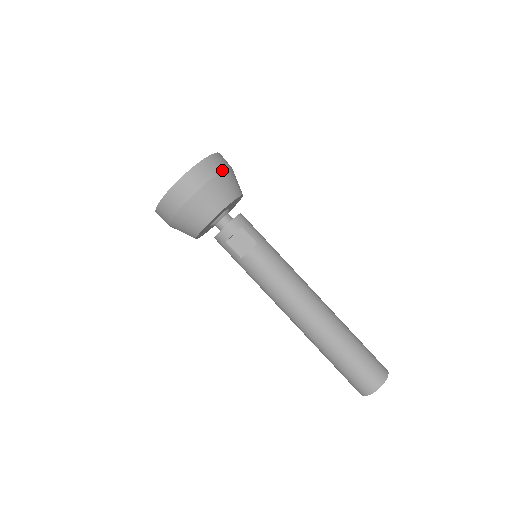
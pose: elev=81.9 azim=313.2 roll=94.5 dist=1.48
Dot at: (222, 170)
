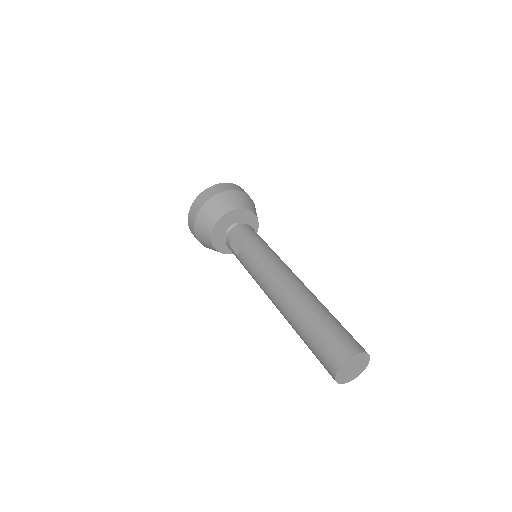
Dot at: (226, 191)
